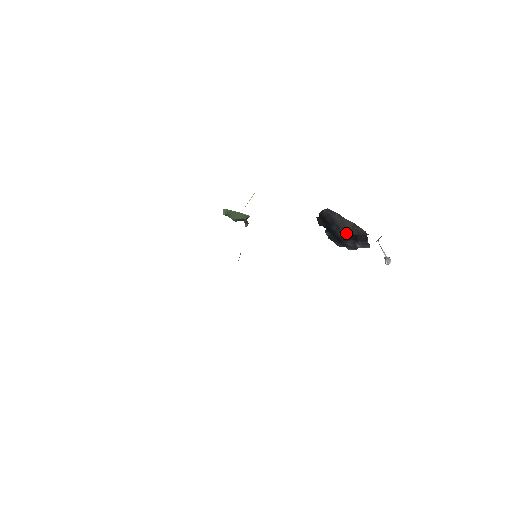
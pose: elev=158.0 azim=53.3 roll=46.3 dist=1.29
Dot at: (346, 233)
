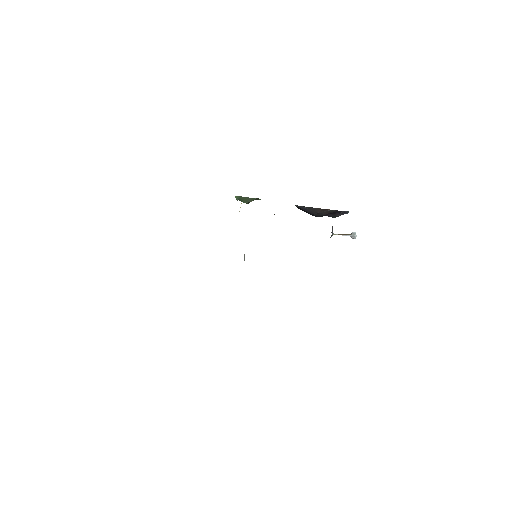
Dot at: (320, 215)
